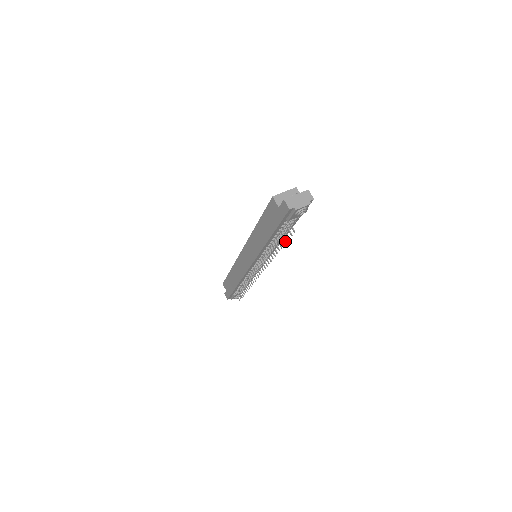
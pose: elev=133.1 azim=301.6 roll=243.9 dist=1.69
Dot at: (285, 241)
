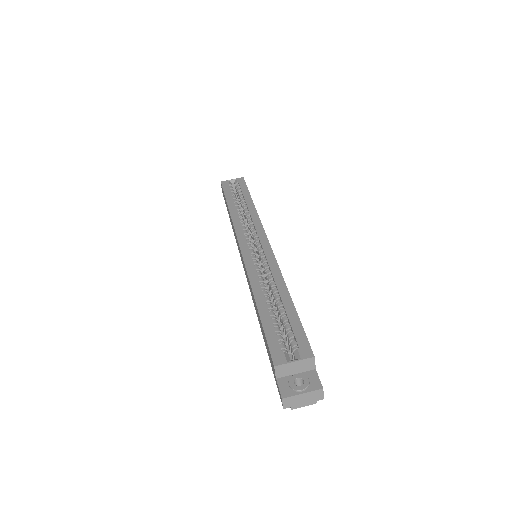
Dot at: occluded
